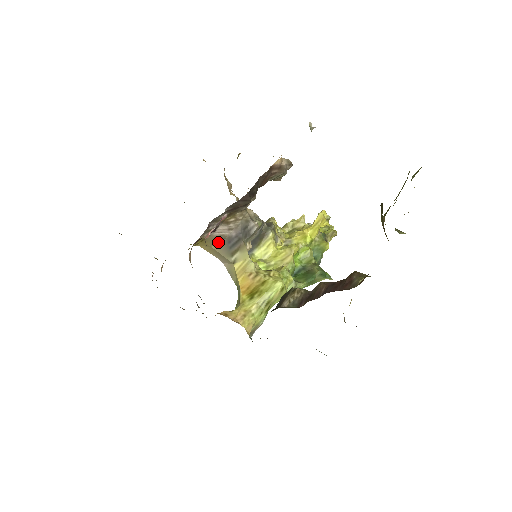
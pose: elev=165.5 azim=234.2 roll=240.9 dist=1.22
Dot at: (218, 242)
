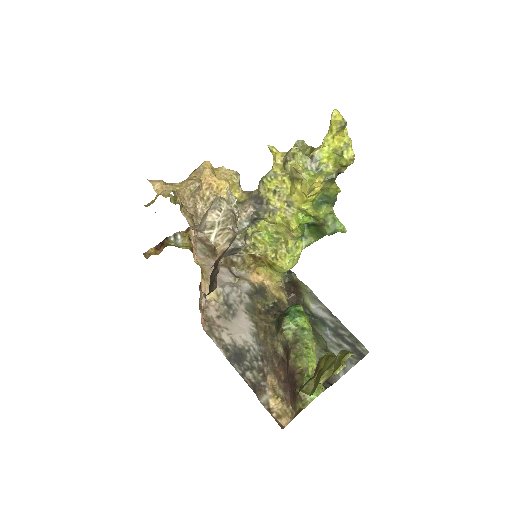
Dot at: occluded
